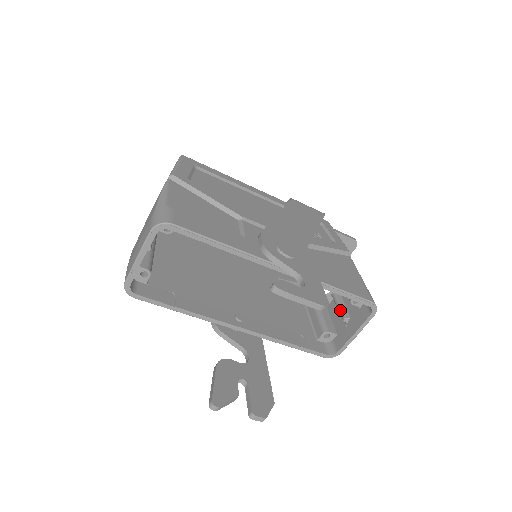
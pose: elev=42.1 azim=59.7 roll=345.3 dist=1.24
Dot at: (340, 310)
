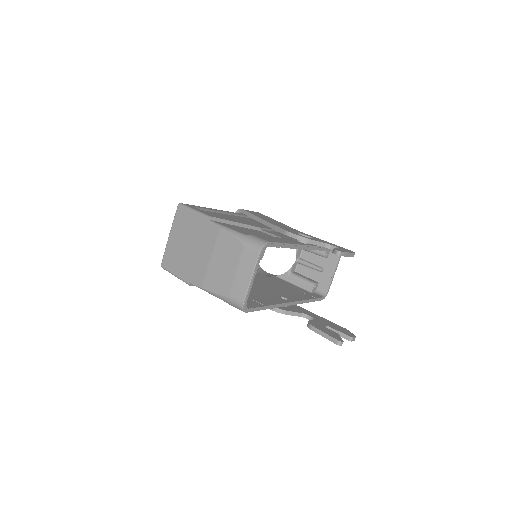
Dot at: (313, 267)
